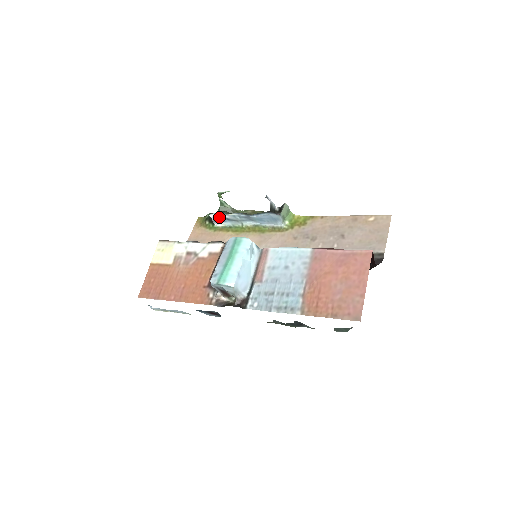
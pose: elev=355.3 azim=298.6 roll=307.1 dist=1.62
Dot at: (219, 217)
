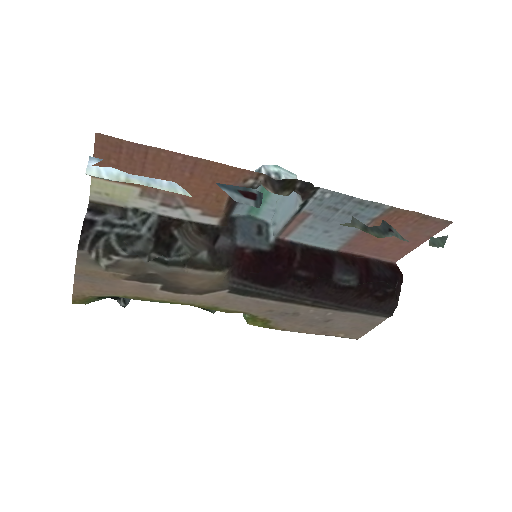
Dot at: occluded
